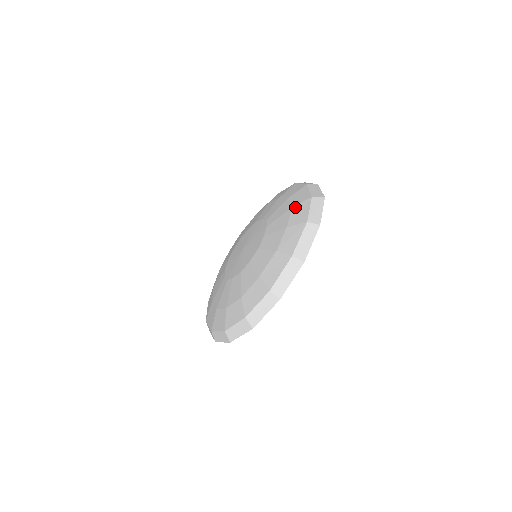
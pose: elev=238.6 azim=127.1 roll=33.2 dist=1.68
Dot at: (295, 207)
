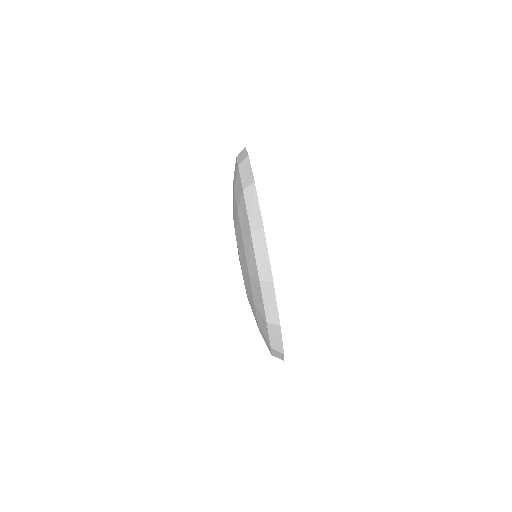
Dot at: (238, 209)
